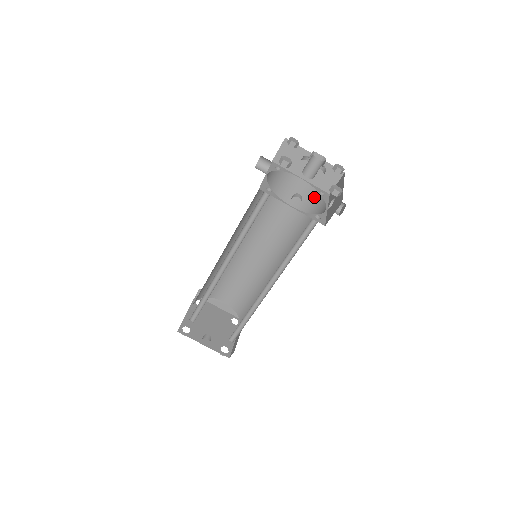
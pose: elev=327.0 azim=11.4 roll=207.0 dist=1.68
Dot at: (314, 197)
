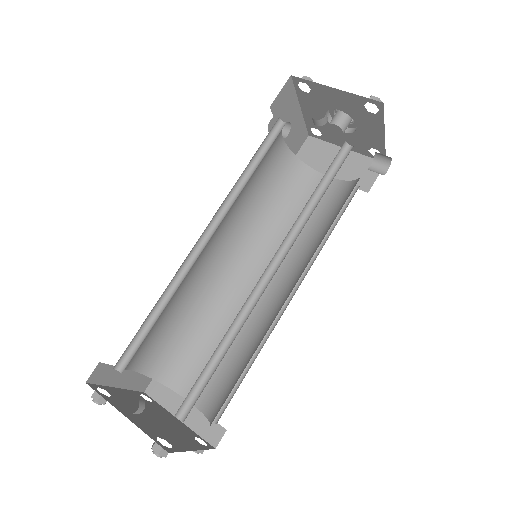
Dot at: (346, 188)
